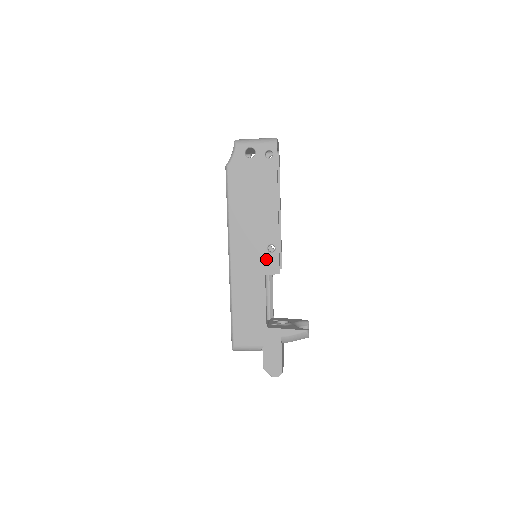
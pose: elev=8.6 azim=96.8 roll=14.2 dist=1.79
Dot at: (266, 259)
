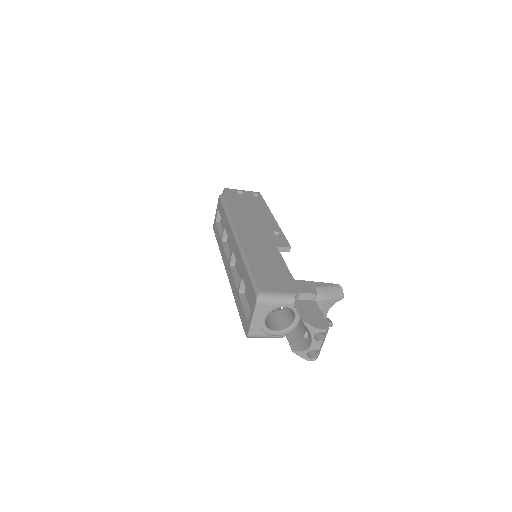
Dot at: (274, 238)
